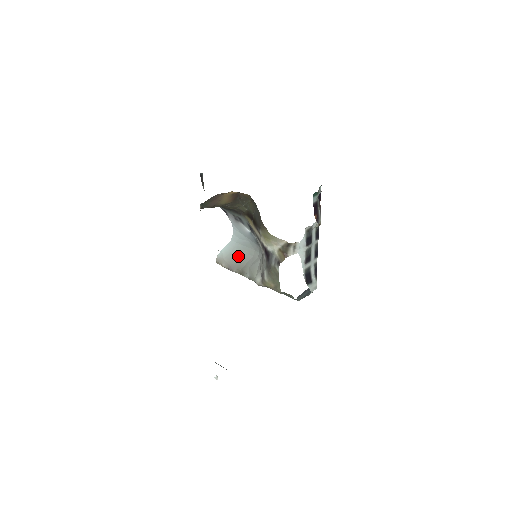
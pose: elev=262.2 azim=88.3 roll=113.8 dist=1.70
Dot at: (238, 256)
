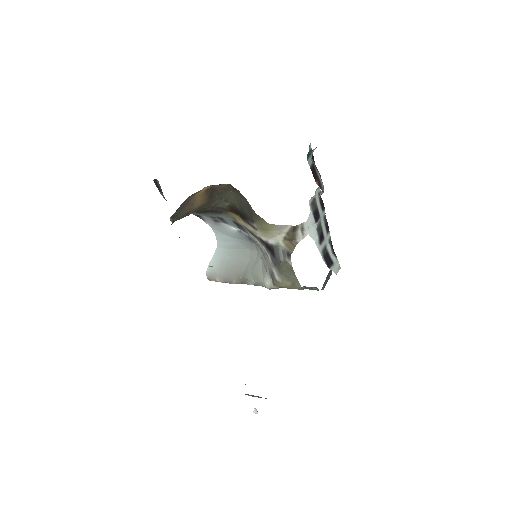
Dot at: (232, 263)
